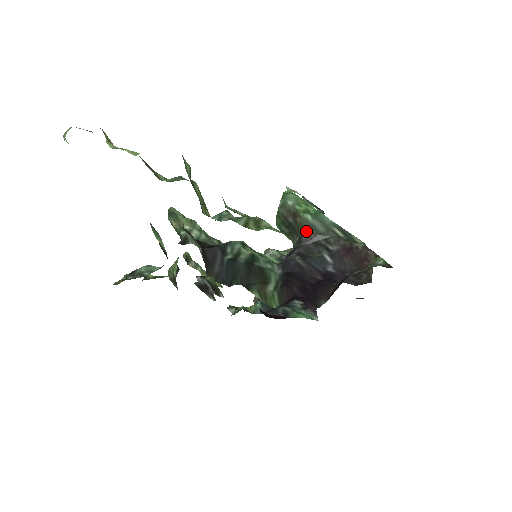
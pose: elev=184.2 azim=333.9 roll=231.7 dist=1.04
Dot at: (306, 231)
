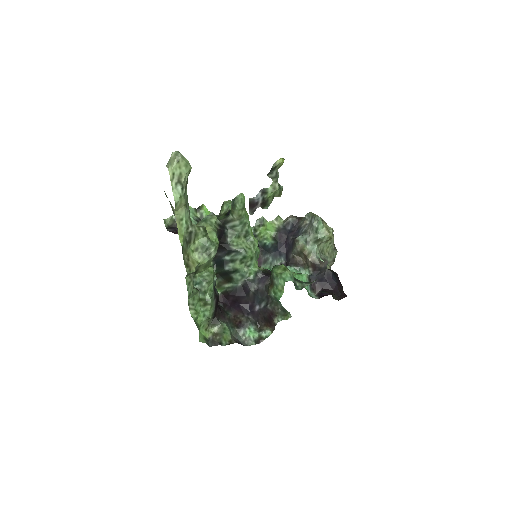
Dot at: (268, 292)
